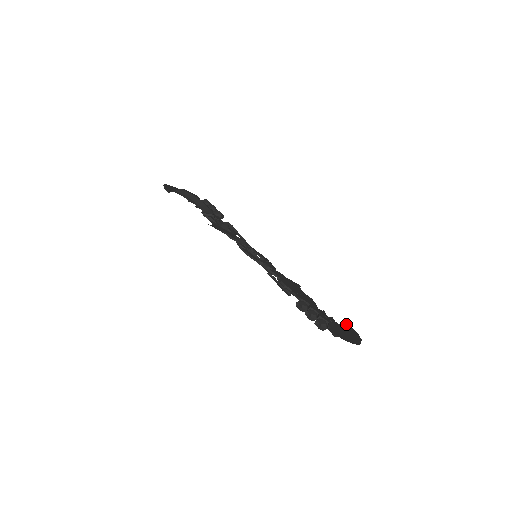
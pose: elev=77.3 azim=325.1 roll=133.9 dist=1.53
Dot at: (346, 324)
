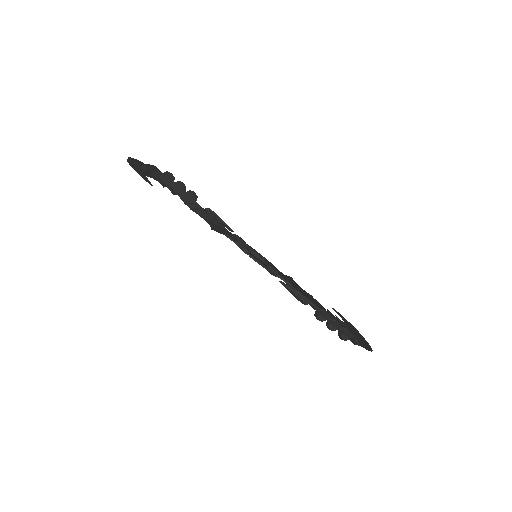
Dot at: (337, 313)
